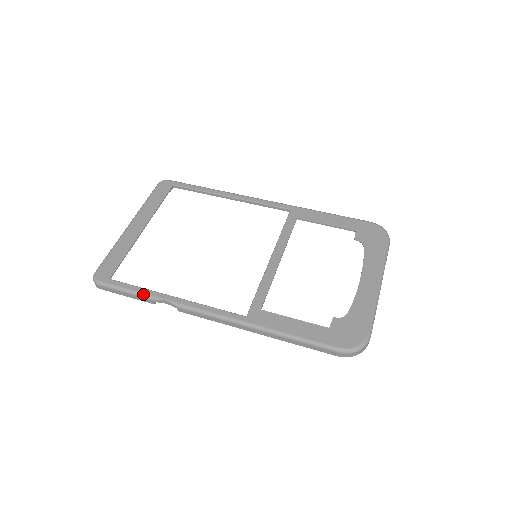
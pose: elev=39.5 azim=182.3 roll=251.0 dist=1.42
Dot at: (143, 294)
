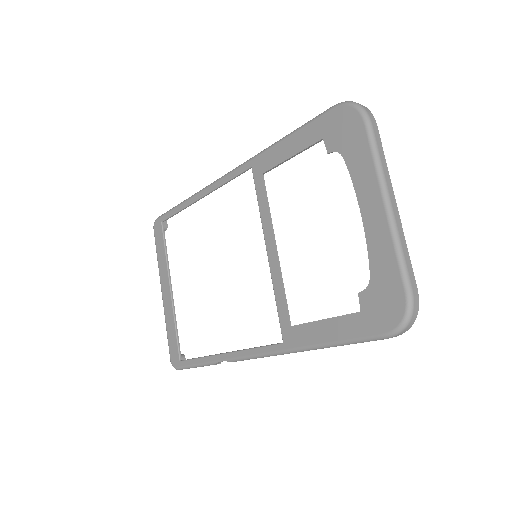
Dot at: (205, 364)
